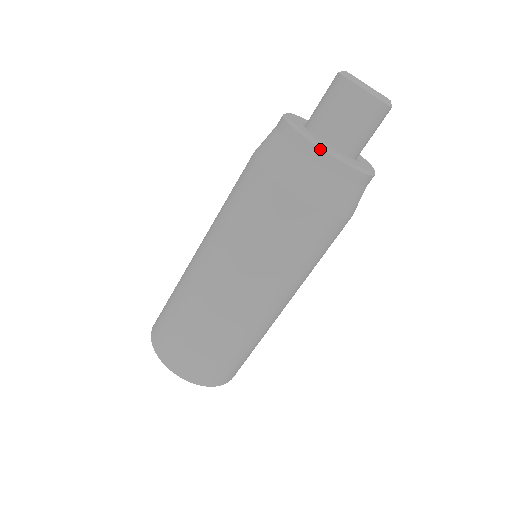
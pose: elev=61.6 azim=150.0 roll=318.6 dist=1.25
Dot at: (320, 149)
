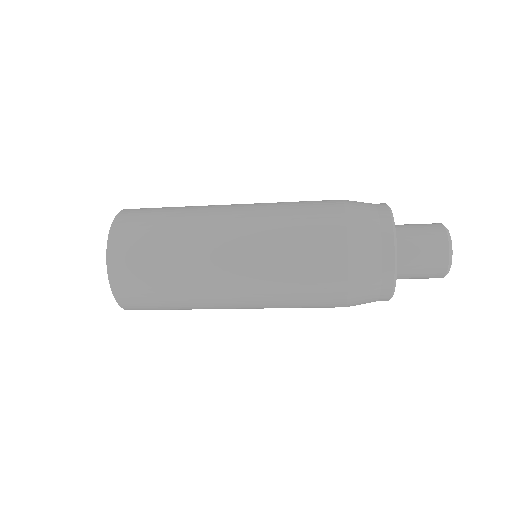
Dot at: (394, 273)
